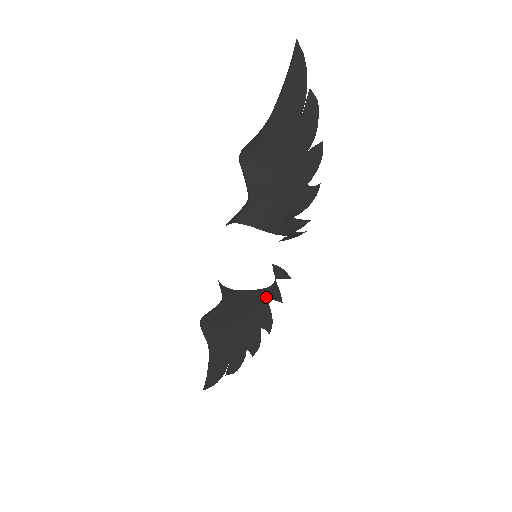
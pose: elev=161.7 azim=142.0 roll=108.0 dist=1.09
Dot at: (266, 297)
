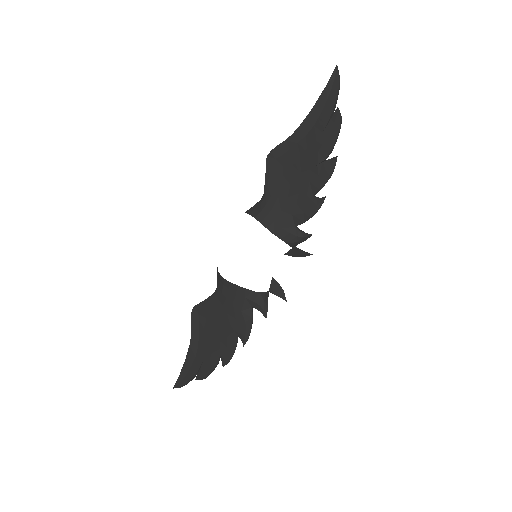
Dot at: (252, 303)
